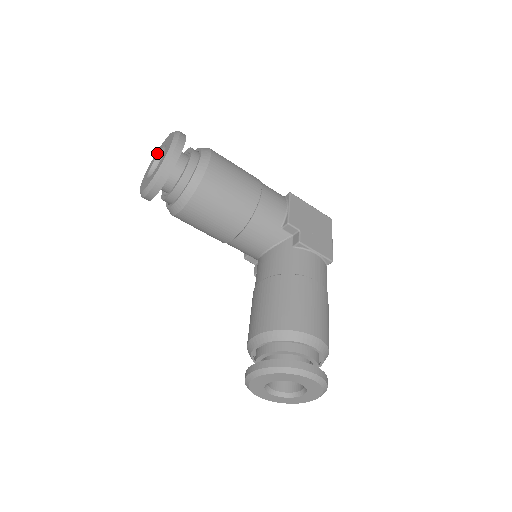
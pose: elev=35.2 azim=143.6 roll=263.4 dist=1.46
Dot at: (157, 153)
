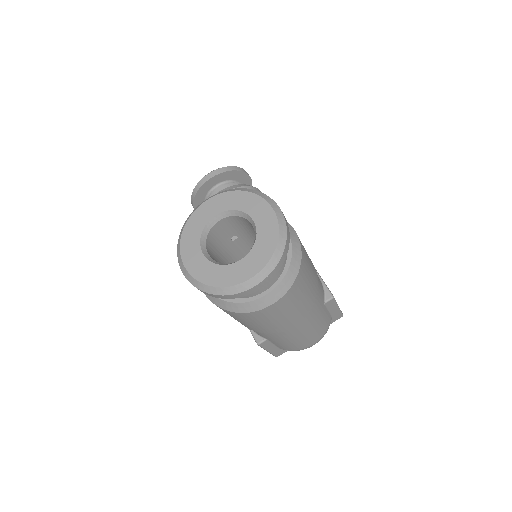
Dot at: occluded
